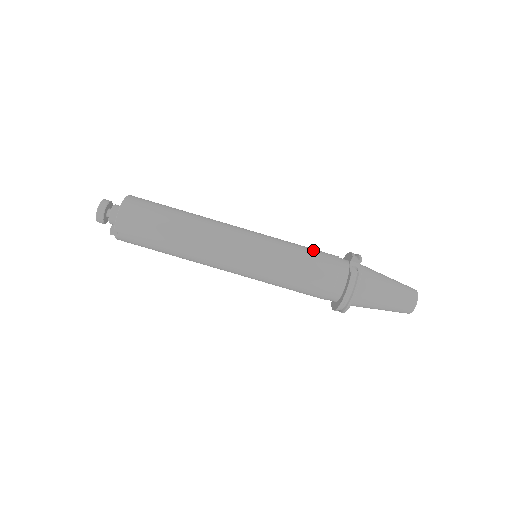
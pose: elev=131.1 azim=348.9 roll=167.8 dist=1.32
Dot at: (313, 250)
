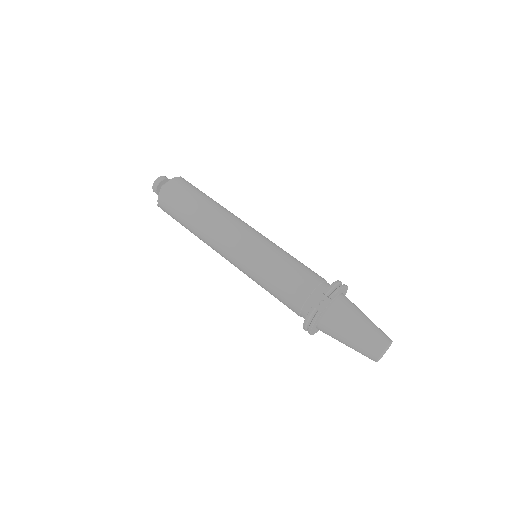
Dot at: (295, 270)
